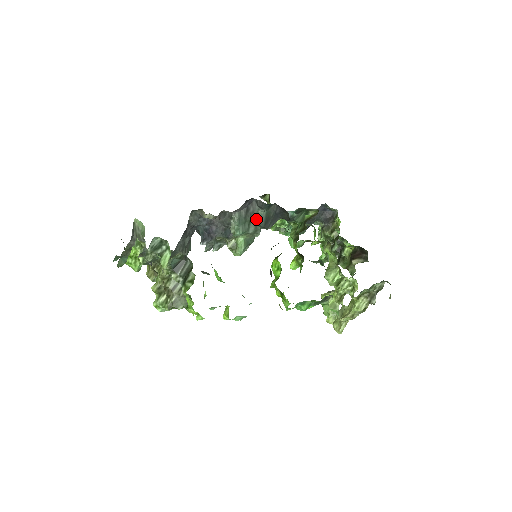
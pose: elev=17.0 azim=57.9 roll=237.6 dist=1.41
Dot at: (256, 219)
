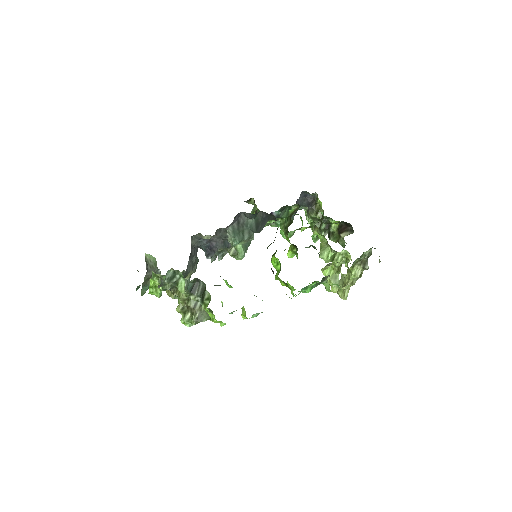
Dot at: (248, 227)
